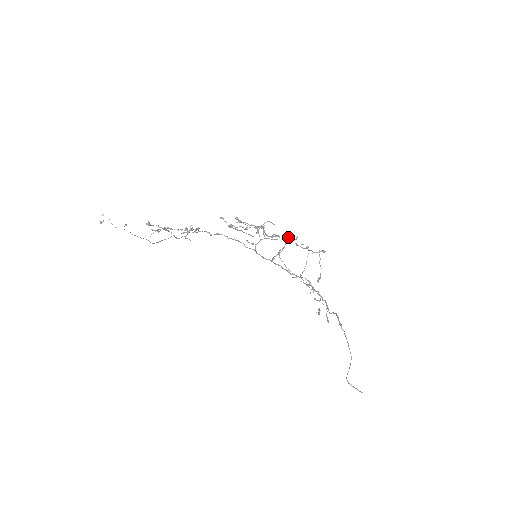
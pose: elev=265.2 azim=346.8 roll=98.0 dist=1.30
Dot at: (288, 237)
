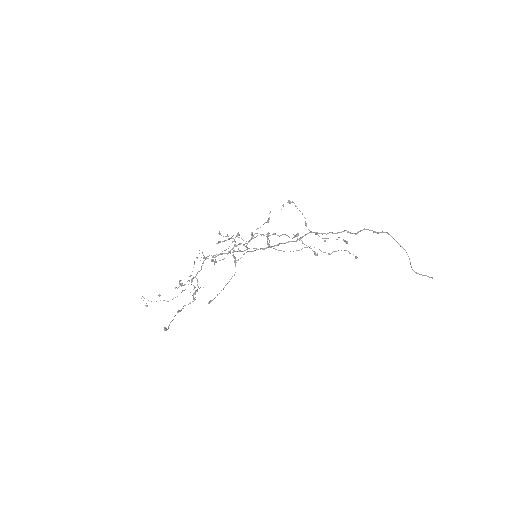
Dot at: (262, 234)
